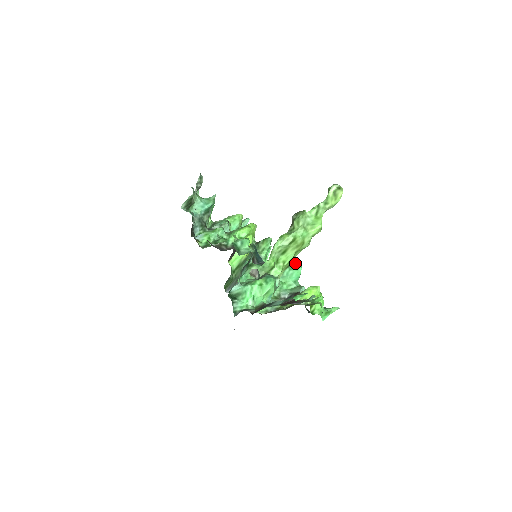
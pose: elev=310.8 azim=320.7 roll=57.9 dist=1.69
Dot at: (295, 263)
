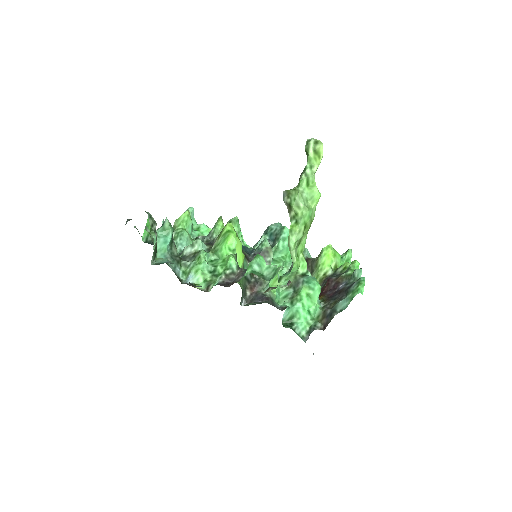
Dot at: (283, 231)
